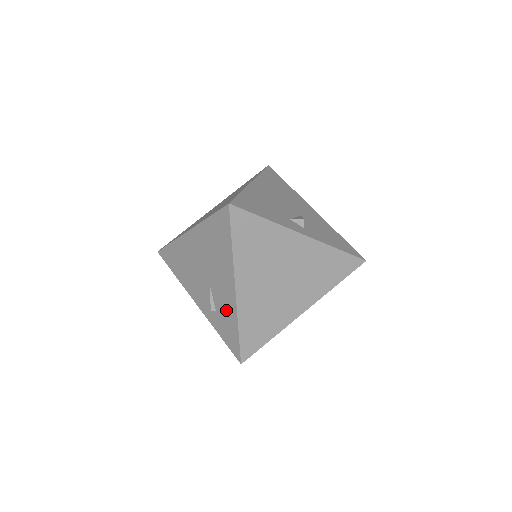
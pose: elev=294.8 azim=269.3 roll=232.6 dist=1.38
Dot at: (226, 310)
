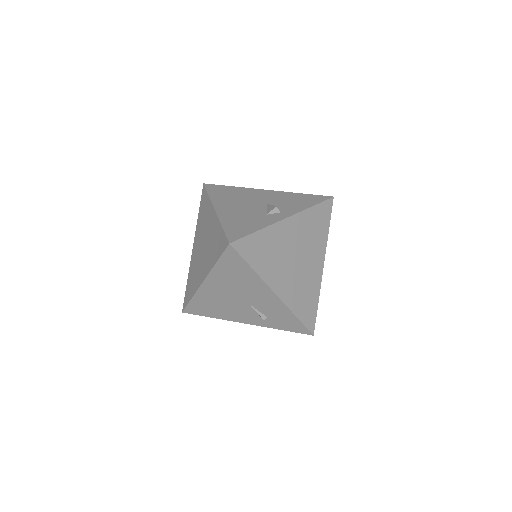
Dot at: (276, 311)
